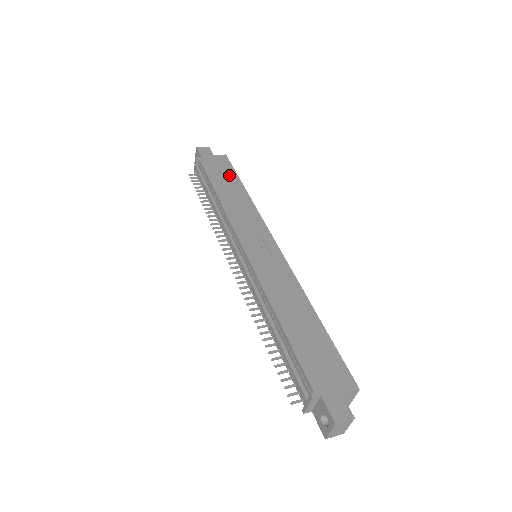
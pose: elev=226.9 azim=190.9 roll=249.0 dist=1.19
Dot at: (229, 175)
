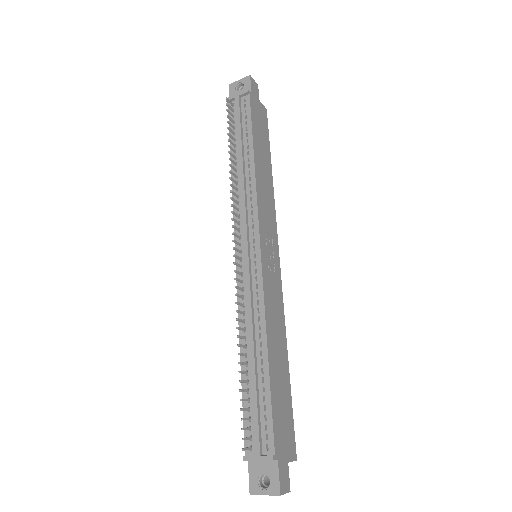
Dot at: (265, 140)
